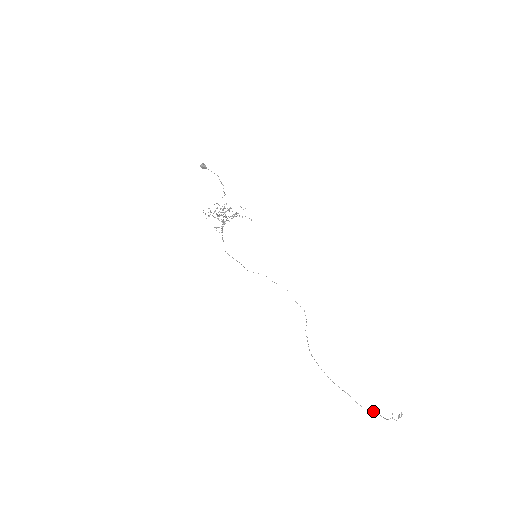
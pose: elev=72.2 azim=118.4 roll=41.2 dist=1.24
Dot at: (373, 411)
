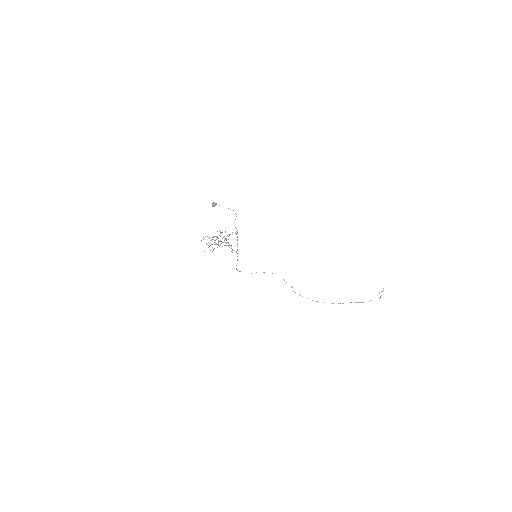
Dot at: occluded
